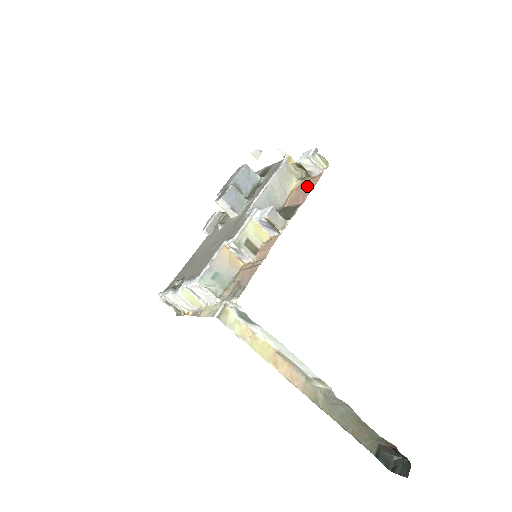
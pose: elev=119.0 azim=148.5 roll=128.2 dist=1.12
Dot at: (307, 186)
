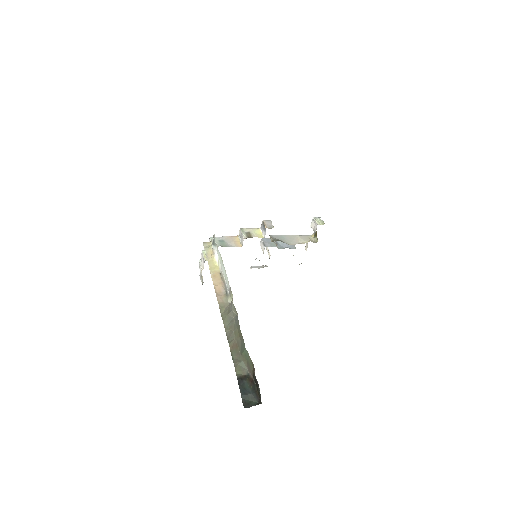
Dot at: occluded
